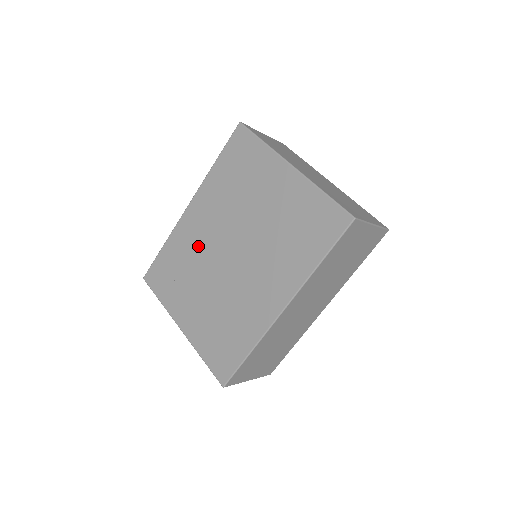
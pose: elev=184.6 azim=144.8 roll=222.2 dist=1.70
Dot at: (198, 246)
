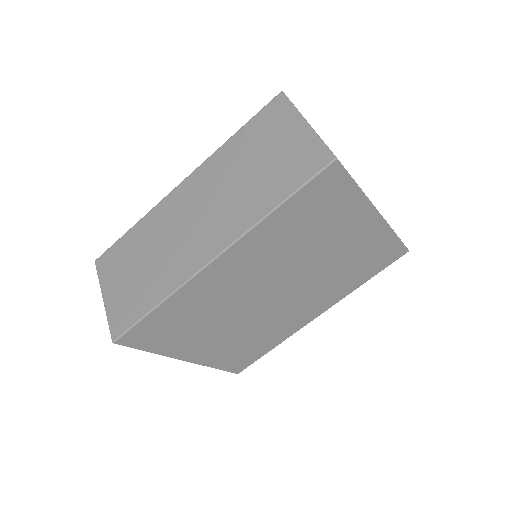
Dot at: (227, 296)
